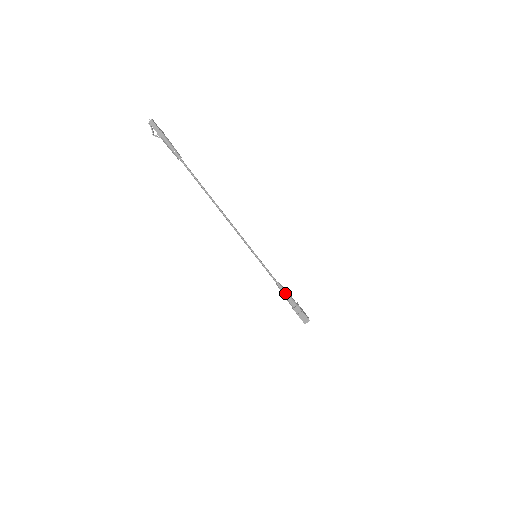
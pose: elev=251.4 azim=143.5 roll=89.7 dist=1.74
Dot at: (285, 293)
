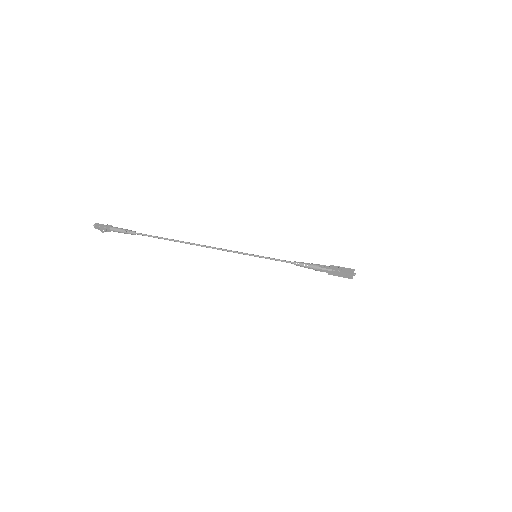
Dot at: (309, 264)
